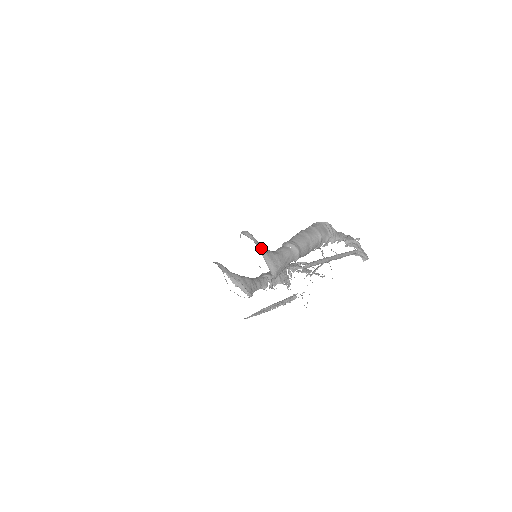
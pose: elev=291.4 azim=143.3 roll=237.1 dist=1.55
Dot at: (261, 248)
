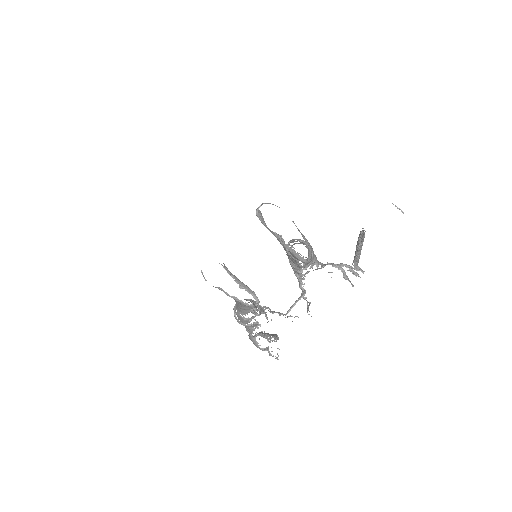
Dot at: (293, 221)
